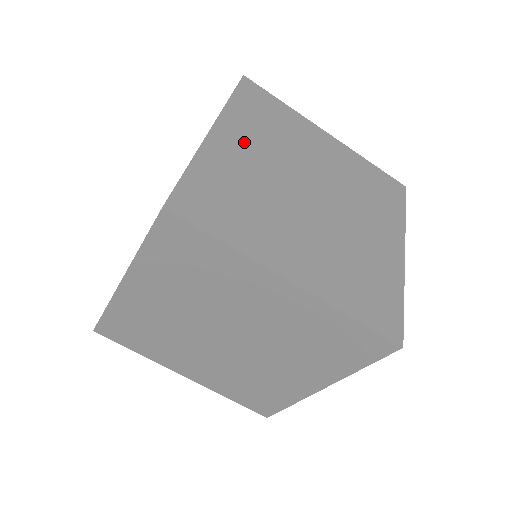
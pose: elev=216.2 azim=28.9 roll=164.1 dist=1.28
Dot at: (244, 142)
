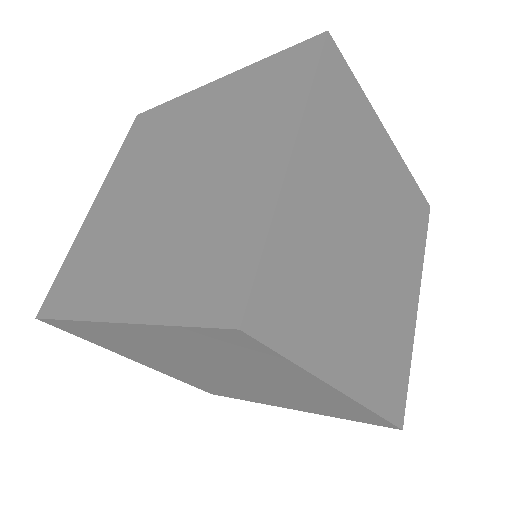
Dot at: (320, 173)
